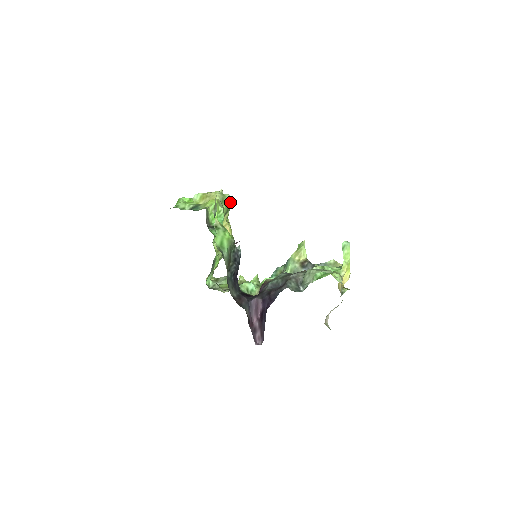
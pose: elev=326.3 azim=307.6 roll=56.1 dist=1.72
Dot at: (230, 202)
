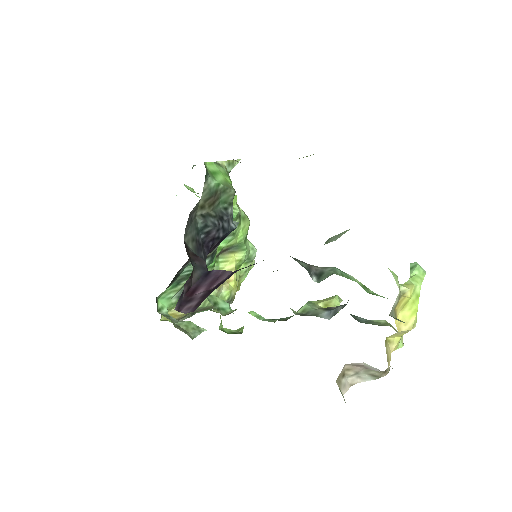
Dot at: (252, 252)
